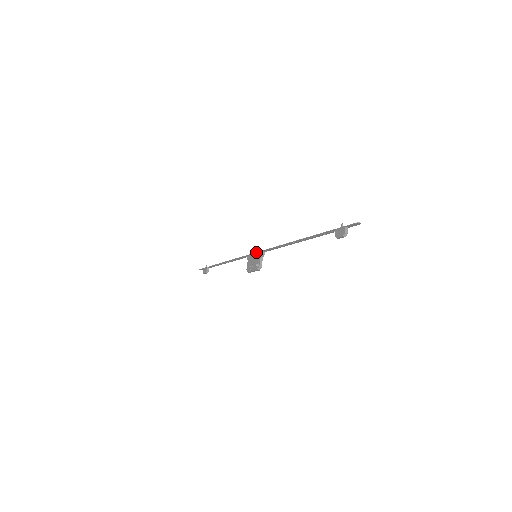
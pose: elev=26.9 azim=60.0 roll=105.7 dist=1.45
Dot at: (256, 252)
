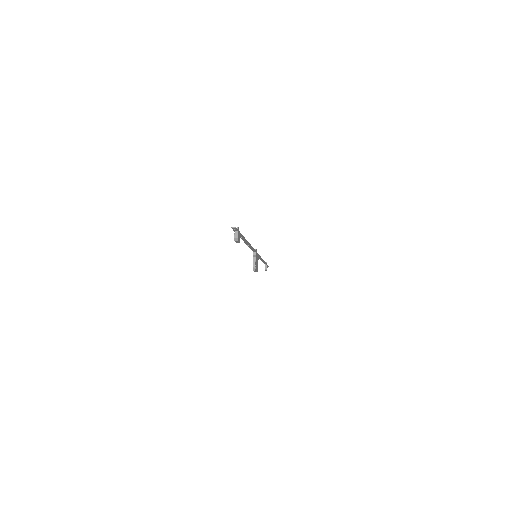
Dot at: occluded
